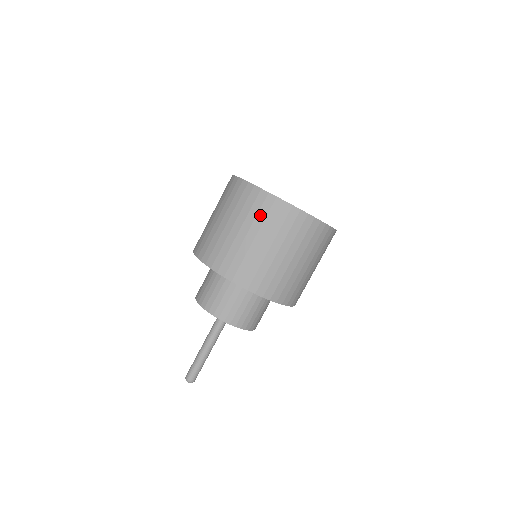
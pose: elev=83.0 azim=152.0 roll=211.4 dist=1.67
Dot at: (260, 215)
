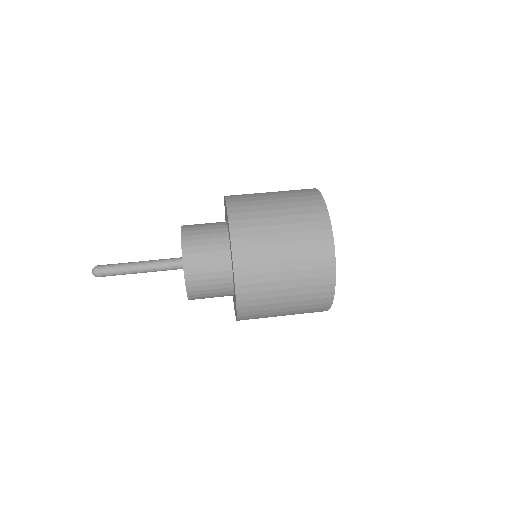
Dot at: (297, 194)
